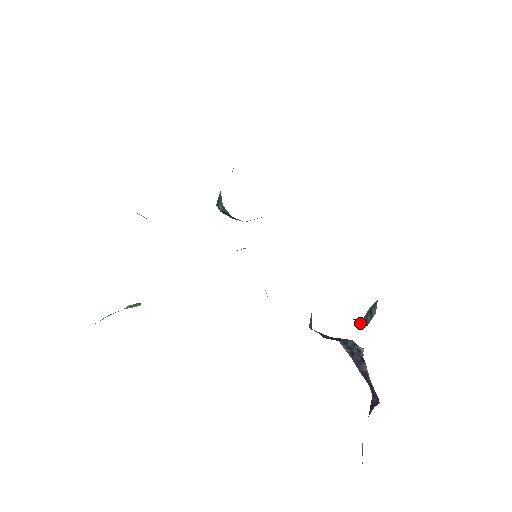
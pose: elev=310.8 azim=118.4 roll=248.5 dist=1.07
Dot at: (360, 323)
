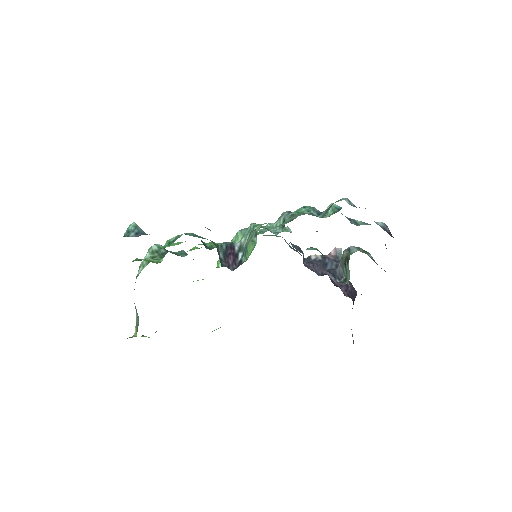
Dot at: (340, 280)
